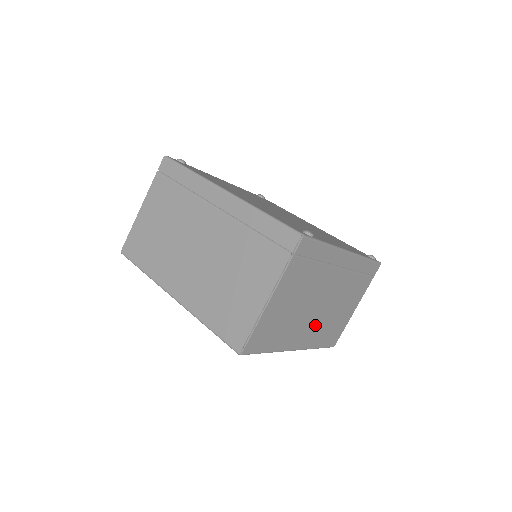
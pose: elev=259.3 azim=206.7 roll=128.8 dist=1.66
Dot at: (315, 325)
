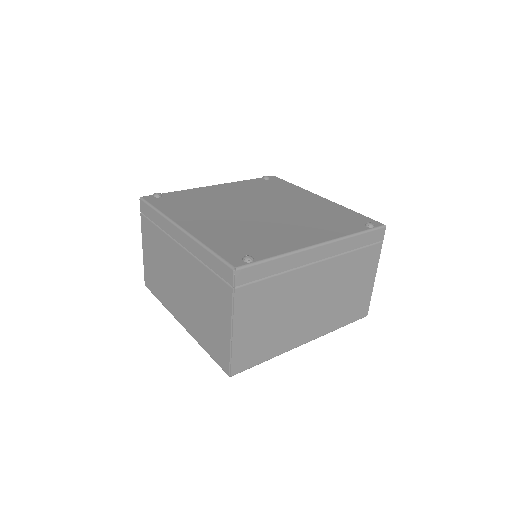
Dot at: (319, 315)
